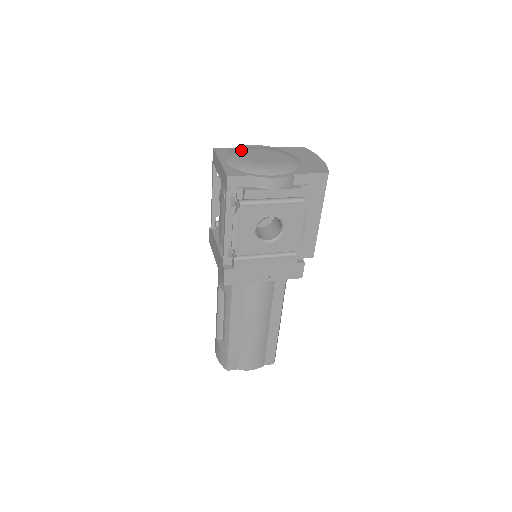
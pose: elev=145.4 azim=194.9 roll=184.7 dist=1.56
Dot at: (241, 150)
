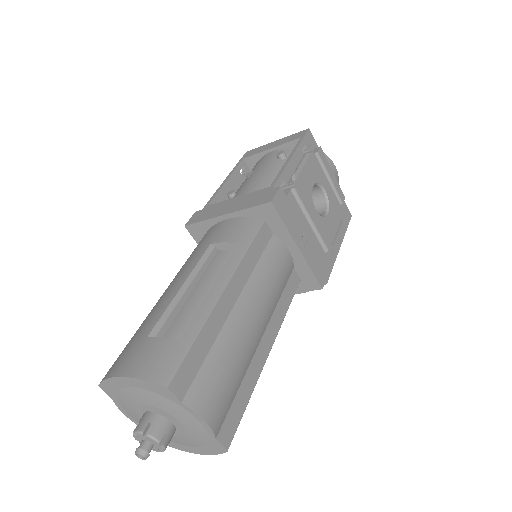
Dot at: occluded
